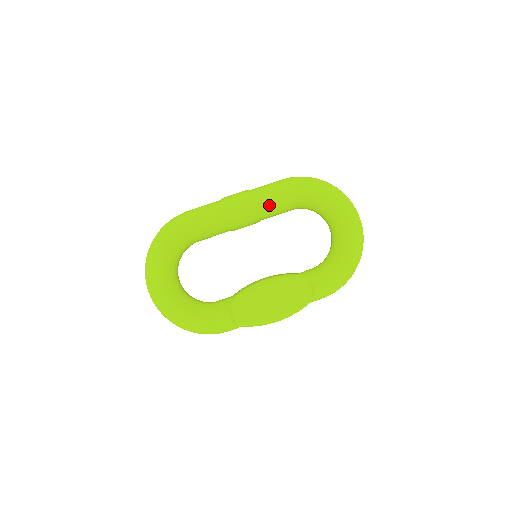
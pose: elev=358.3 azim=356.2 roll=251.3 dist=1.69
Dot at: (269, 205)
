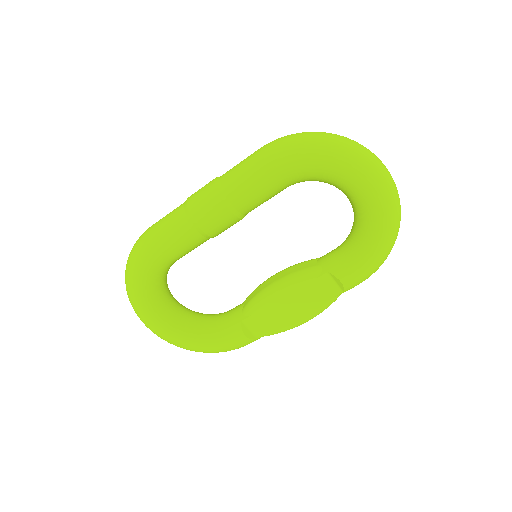
Dot at: (249, 200)
